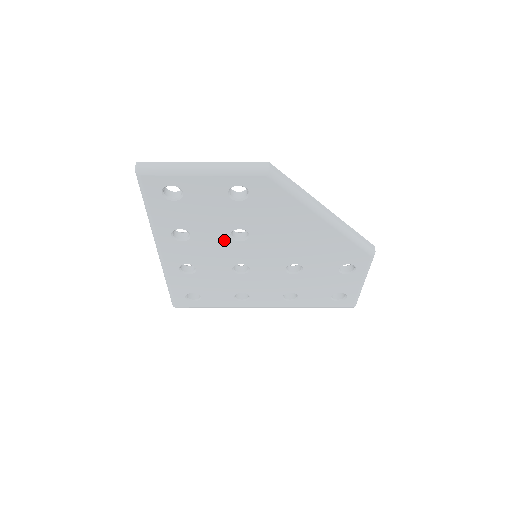
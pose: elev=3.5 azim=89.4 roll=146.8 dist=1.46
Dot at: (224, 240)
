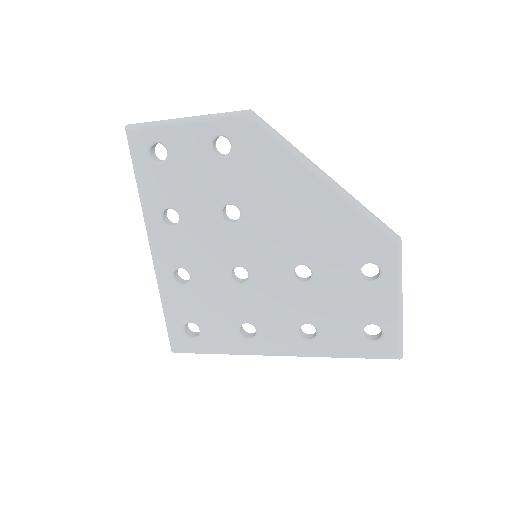
Dot at: (215, 223)
